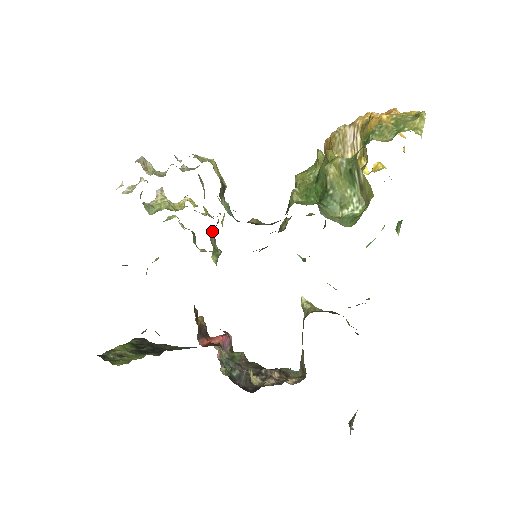
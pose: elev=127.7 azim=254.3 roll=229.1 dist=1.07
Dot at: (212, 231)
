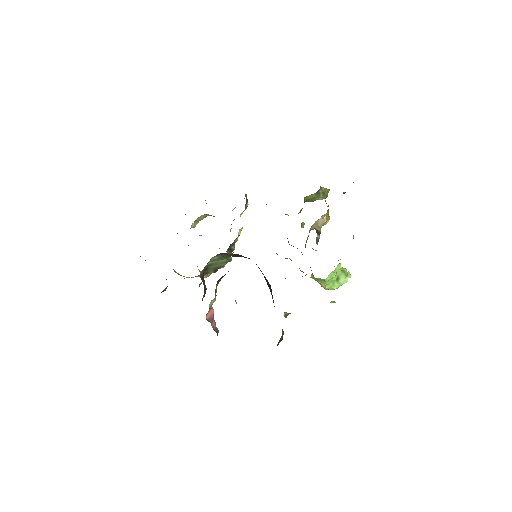
Dot at: (228, 252)
